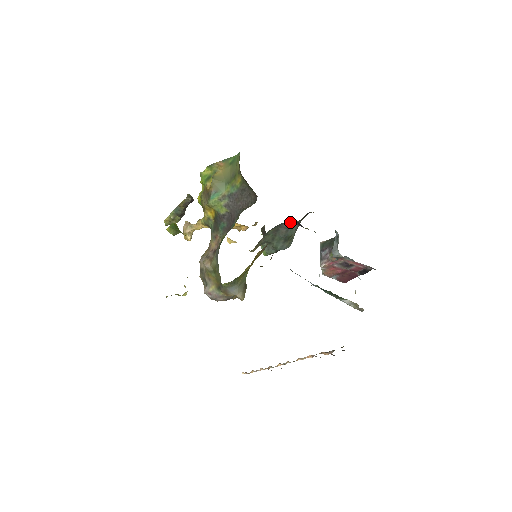
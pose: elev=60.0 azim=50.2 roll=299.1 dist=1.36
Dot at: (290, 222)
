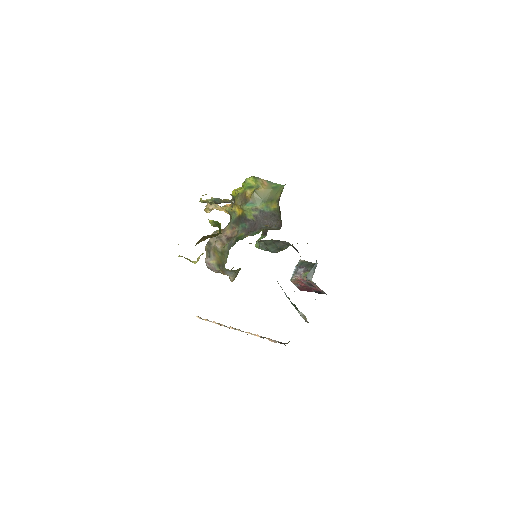
Dot at: occluded
